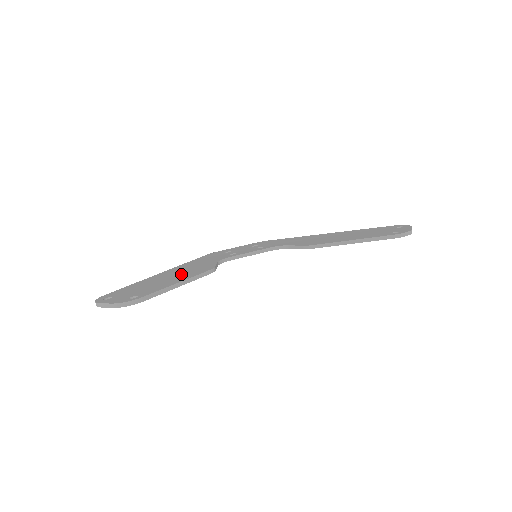
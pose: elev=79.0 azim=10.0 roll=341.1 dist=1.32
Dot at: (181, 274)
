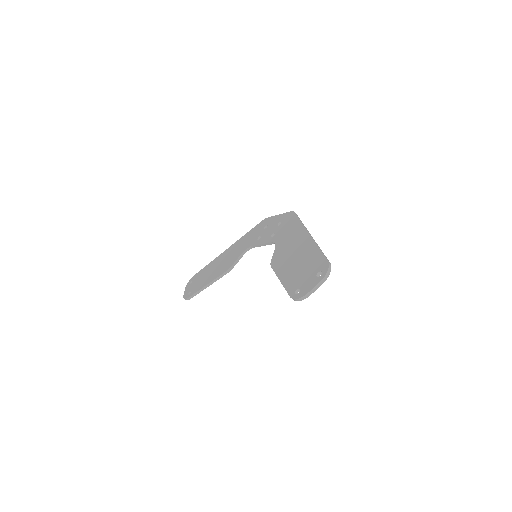
Dot at: (220, 266)
